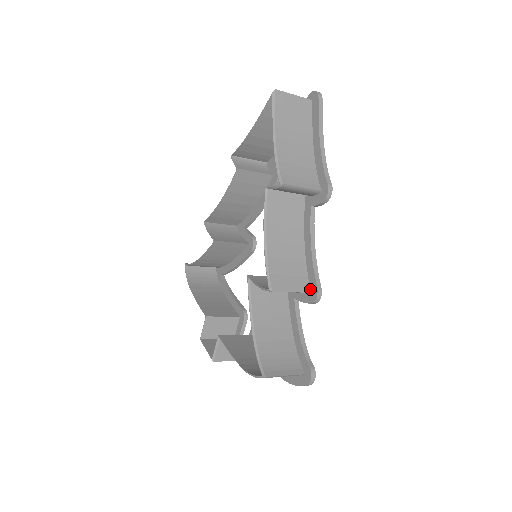
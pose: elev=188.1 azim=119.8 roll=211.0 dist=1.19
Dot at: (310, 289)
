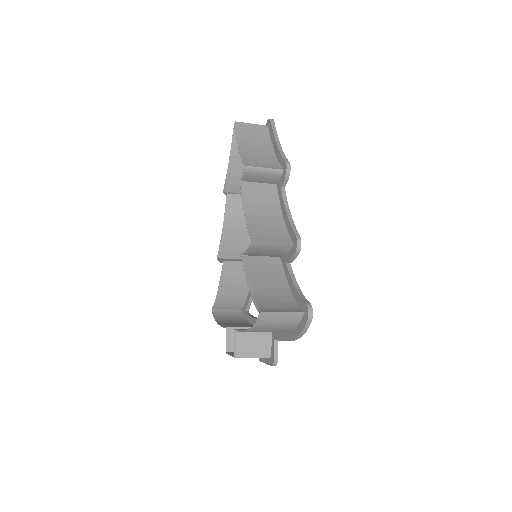
Dot at: (292, 242)
